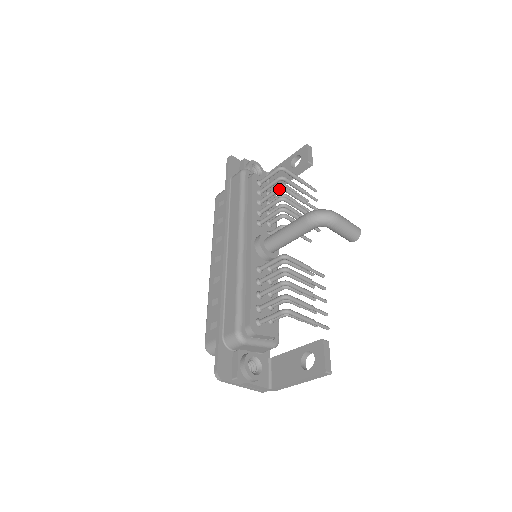
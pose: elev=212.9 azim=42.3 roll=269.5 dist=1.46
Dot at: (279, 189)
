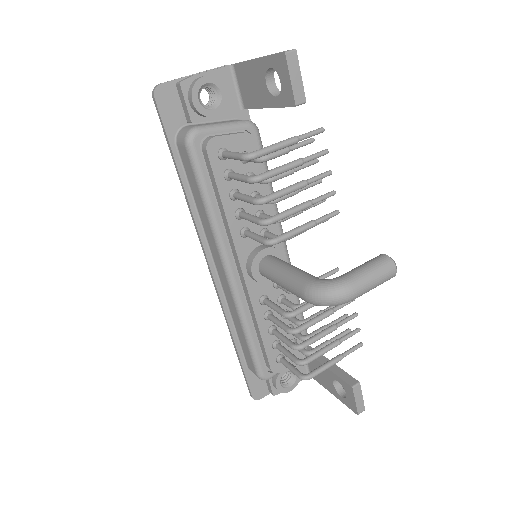
Dot at: occluded
